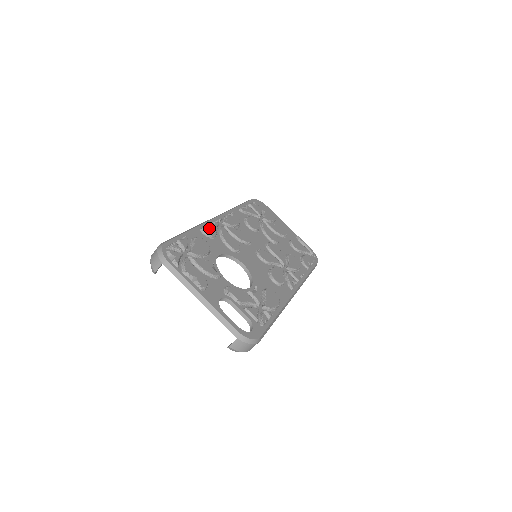
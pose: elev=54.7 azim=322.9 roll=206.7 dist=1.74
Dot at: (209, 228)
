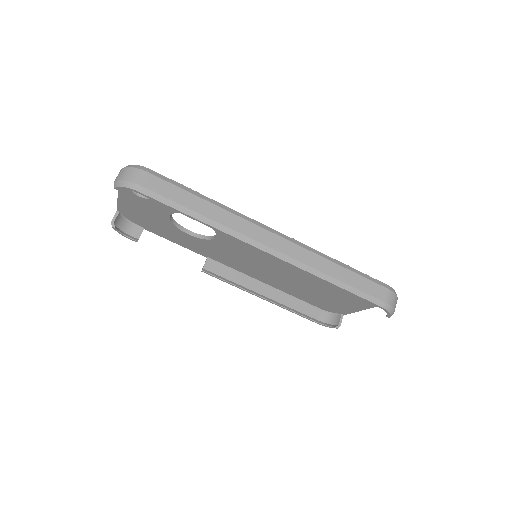
Dot at: occluded
